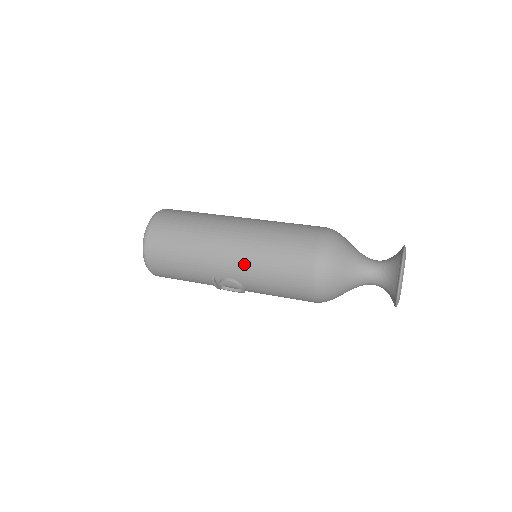
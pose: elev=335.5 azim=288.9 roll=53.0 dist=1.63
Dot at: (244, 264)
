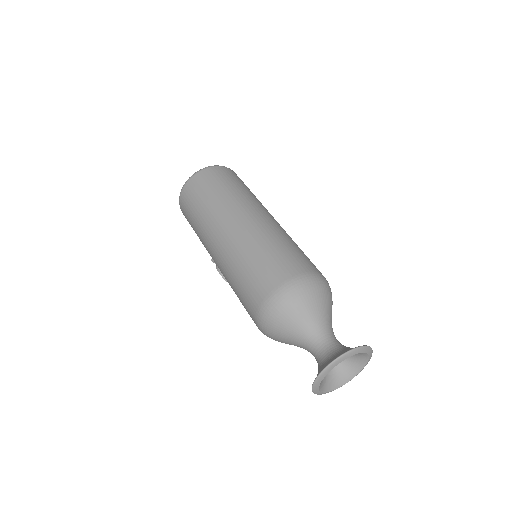
Dot at: (222, 269)
